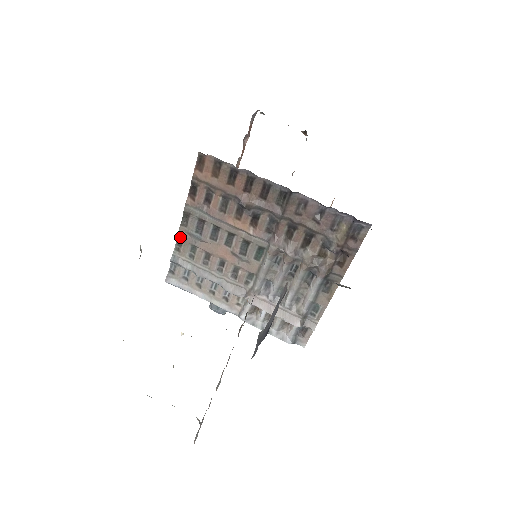
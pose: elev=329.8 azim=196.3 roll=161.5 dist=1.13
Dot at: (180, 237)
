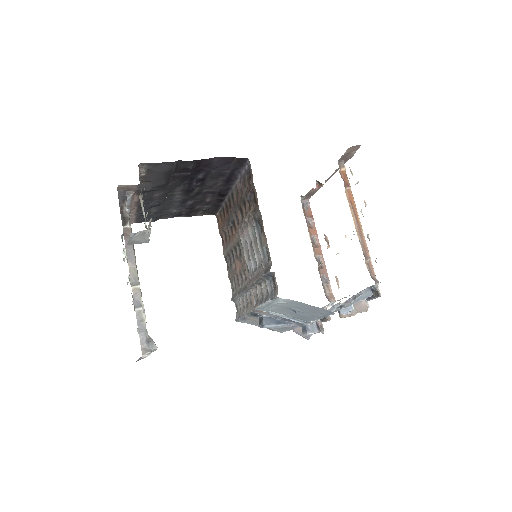
Dot at: (229, 278)
